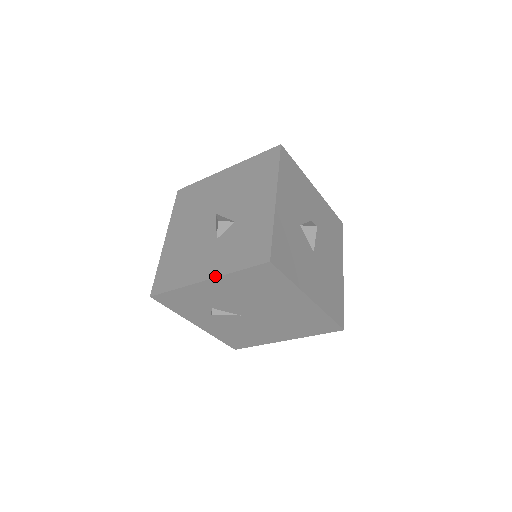
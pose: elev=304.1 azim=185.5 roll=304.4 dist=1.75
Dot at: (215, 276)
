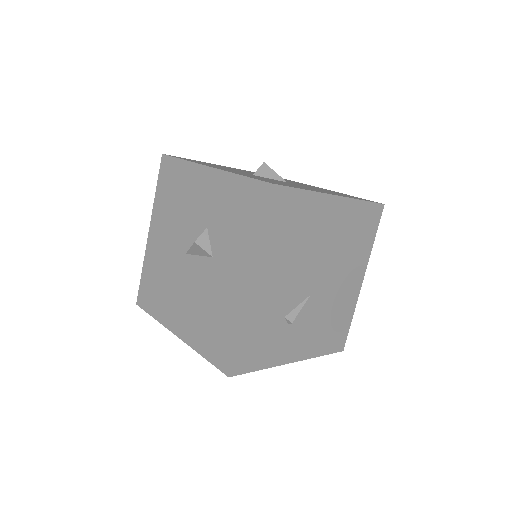
Dot at: (252, 267)
